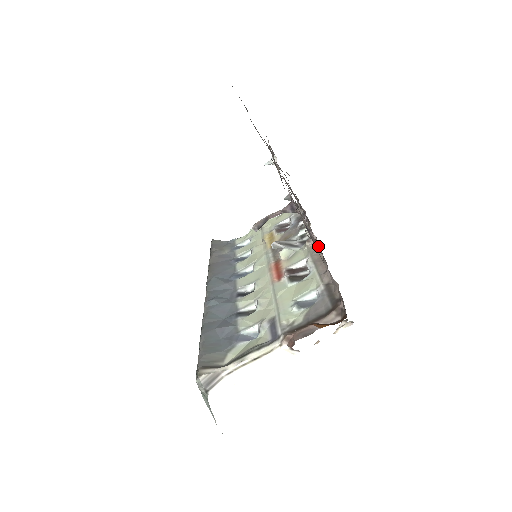
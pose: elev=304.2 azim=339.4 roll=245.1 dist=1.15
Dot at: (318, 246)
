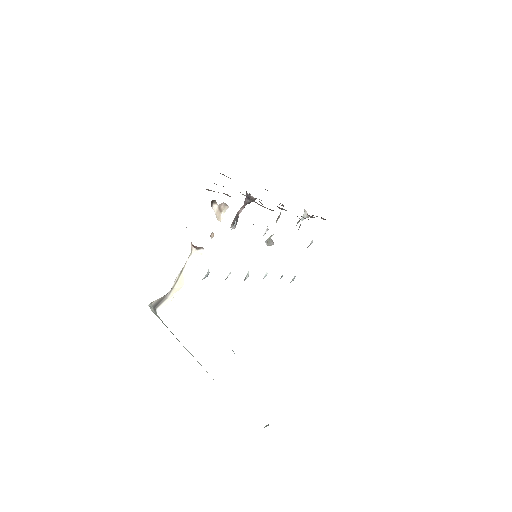
Dot at: occluded
